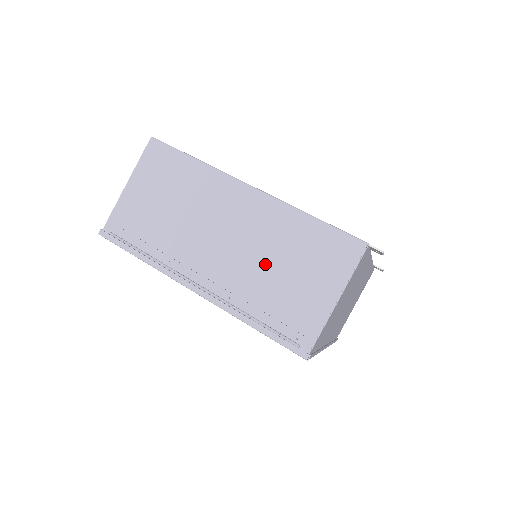
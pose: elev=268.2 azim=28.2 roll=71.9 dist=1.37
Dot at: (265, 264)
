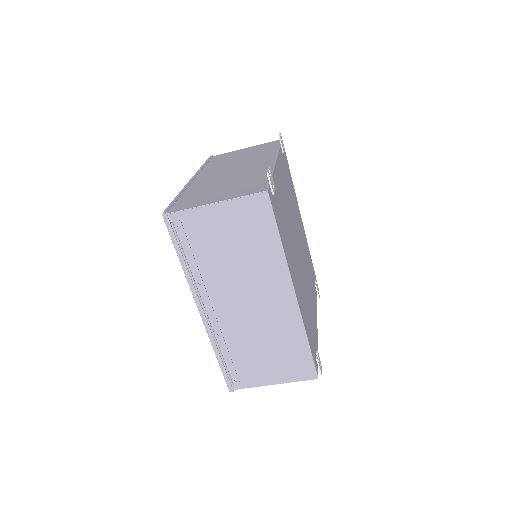
Dot at: (256, 338)
